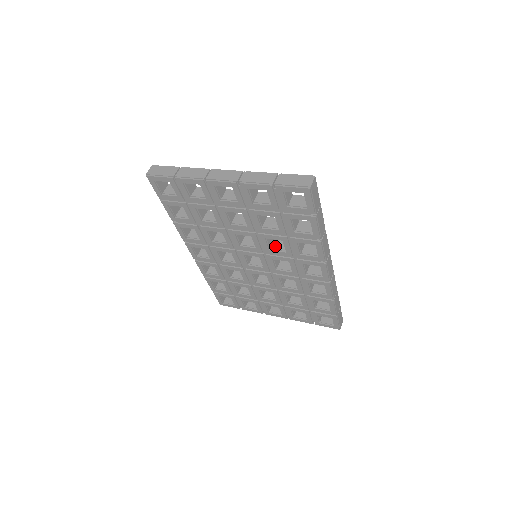
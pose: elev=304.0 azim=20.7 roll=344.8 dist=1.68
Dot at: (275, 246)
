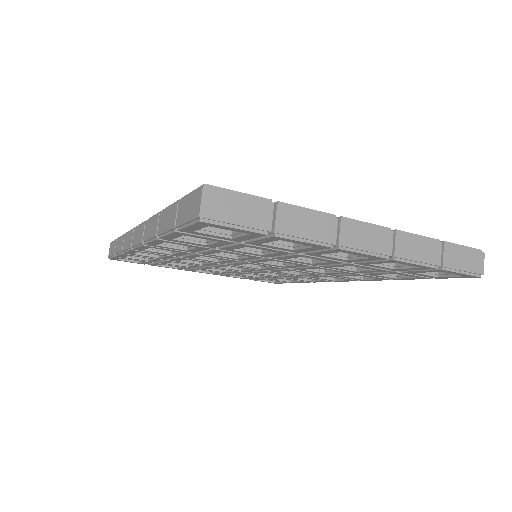
Dot at: occluded
